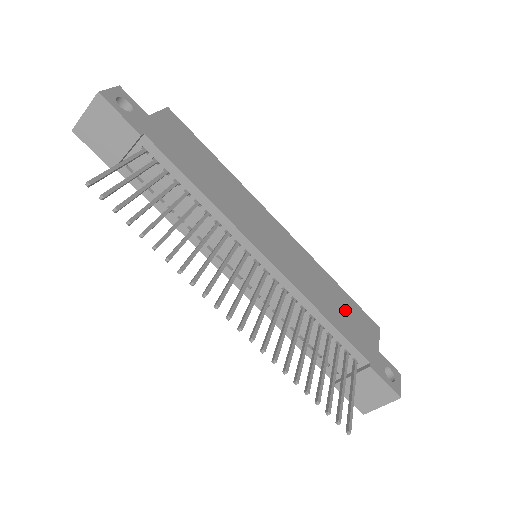
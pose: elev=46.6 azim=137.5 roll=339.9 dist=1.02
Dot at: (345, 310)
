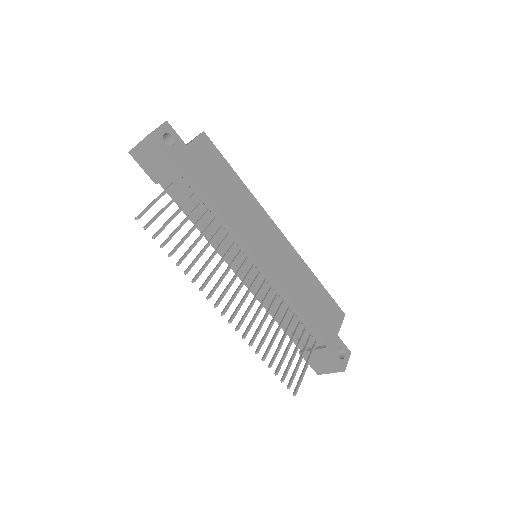
Dot at: (318, 302)
